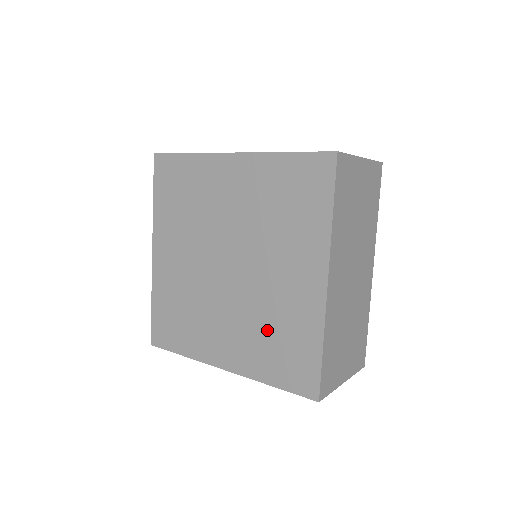
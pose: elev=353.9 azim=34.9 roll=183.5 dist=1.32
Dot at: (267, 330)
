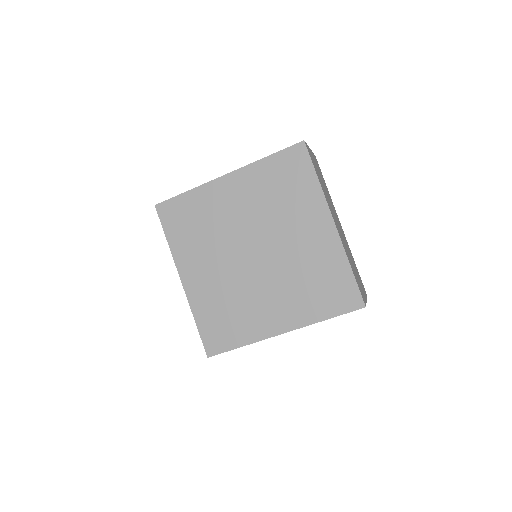
Dot at: (305, 281)
